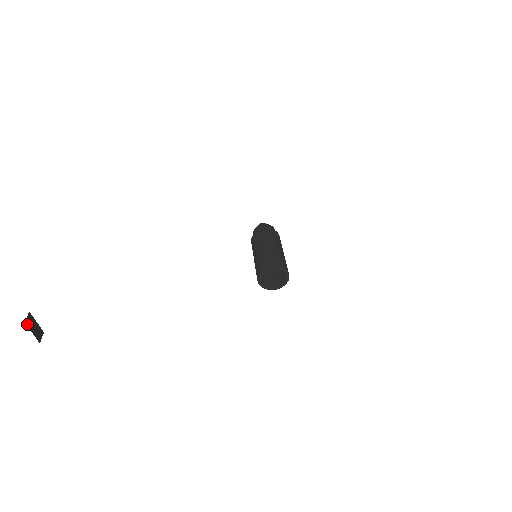
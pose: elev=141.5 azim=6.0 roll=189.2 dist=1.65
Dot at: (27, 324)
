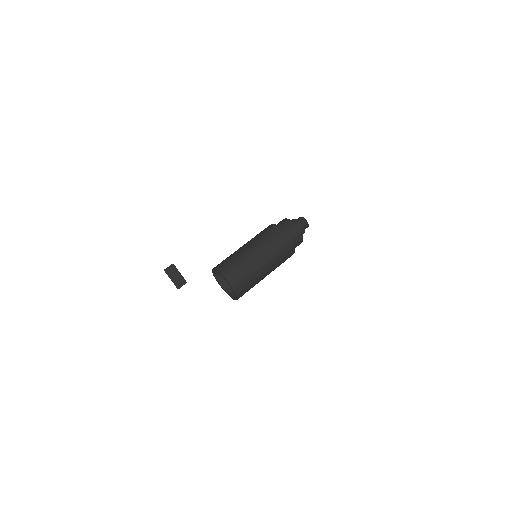
Dot at: (167, 272)
